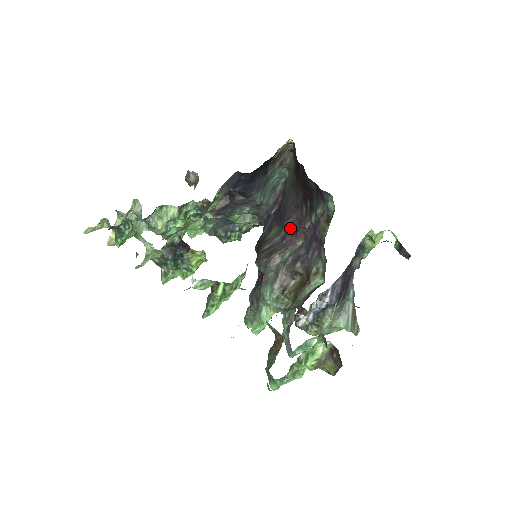
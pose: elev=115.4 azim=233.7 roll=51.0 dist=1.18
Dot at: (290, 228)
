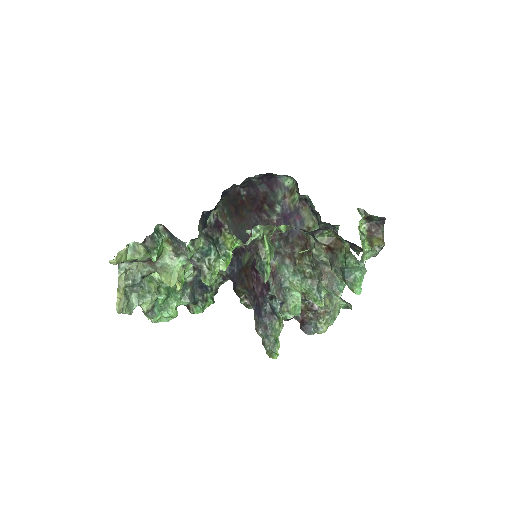
Dot at: occluded
